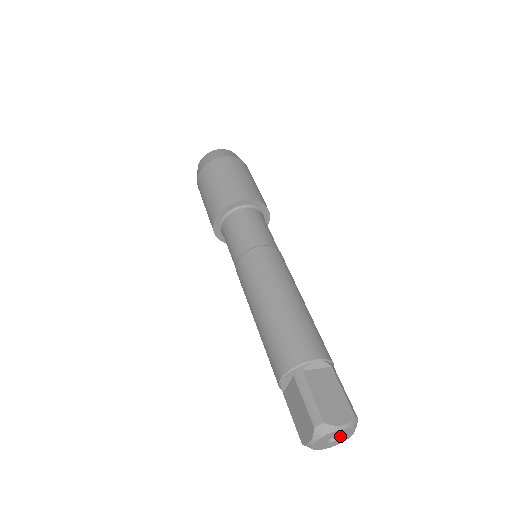
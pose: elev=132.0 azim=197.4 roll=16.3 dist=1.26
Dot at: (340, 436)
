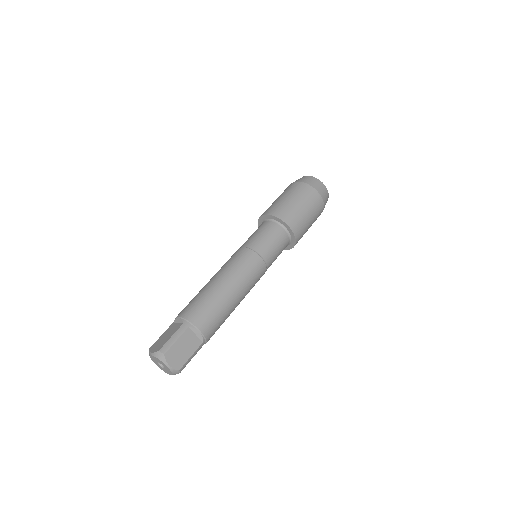
Dot at: (161, 363)
